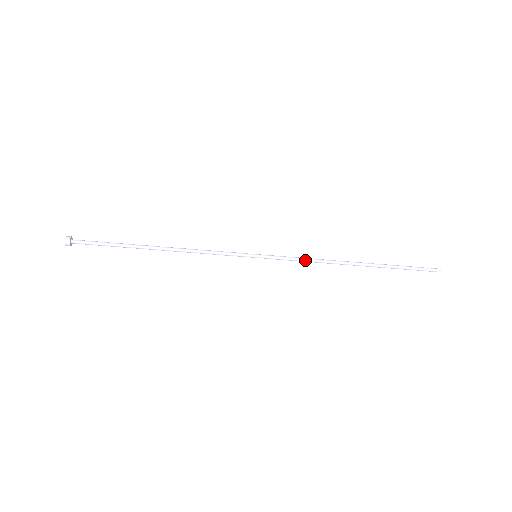
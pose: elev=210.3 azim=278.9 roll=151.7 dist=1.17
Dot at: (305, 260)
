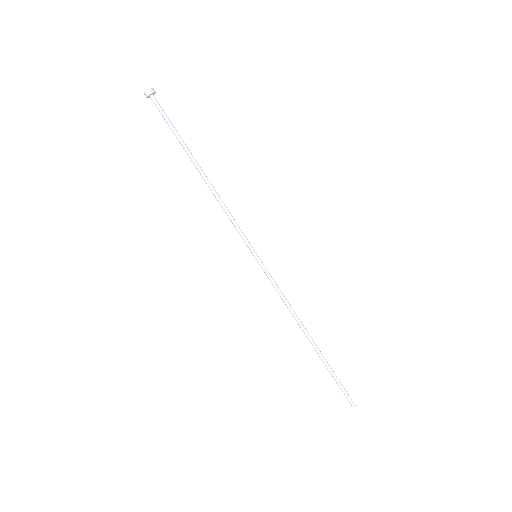
Dot at: (283, 297)
